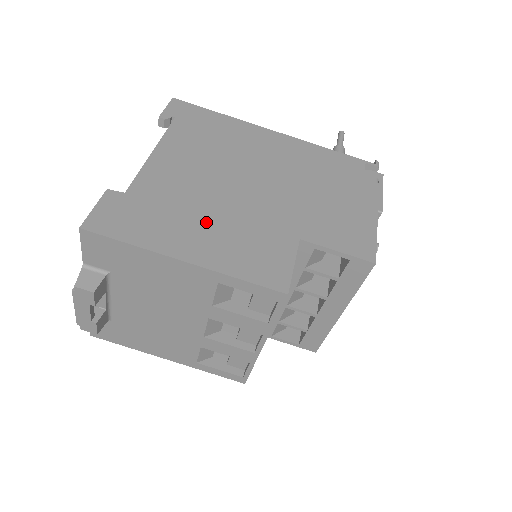
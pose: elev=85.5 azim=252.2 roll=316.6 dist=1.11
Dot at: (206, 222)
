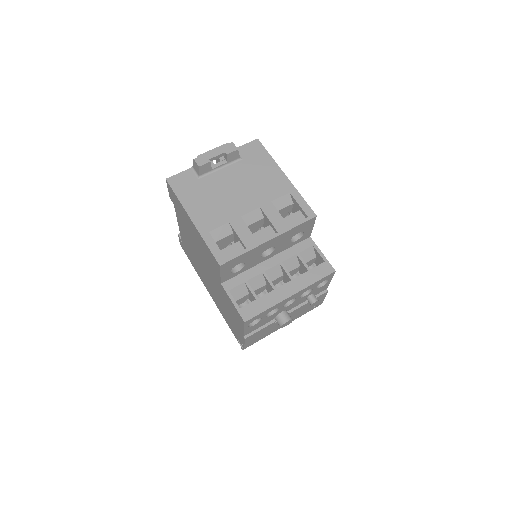
Dot at: occluded
